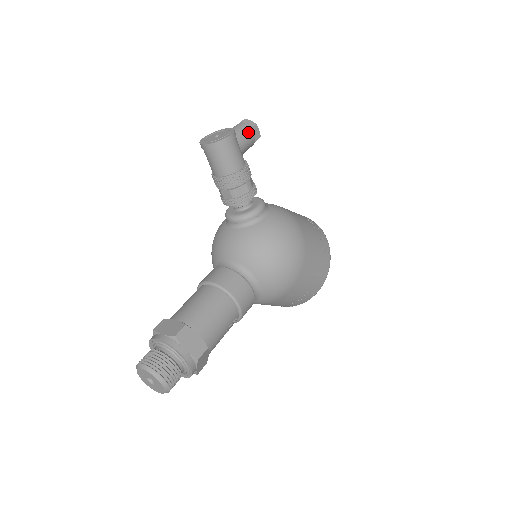
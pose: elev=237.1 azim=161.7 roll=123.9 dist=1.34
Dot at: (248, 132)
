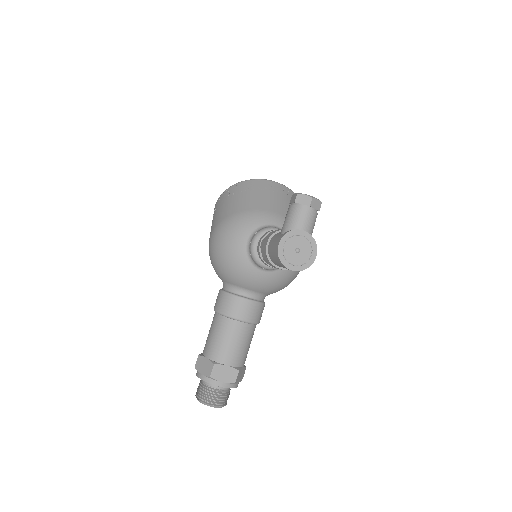
Dot at: occluded
